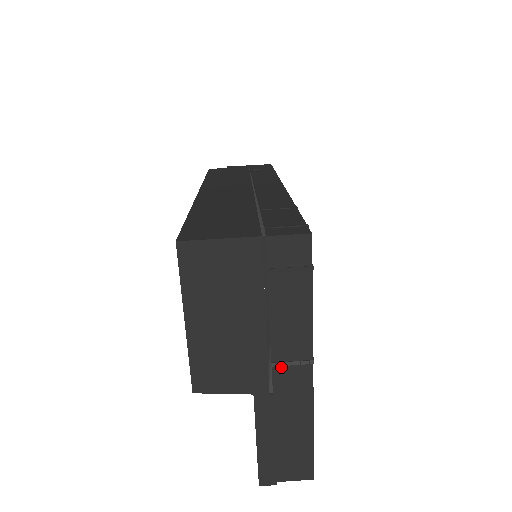
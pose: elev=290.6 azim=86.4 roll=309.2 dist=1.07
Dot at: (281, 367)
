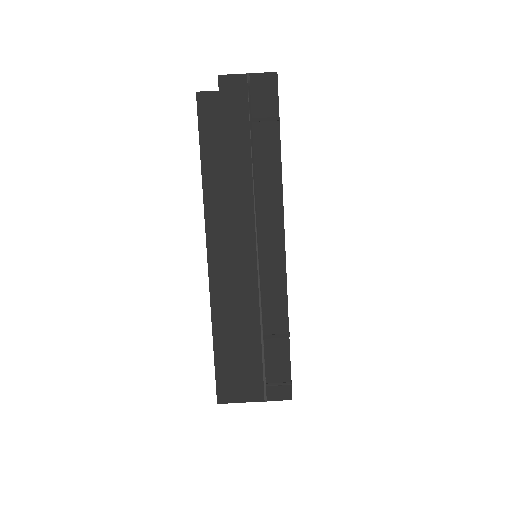
Dot at: occluded
